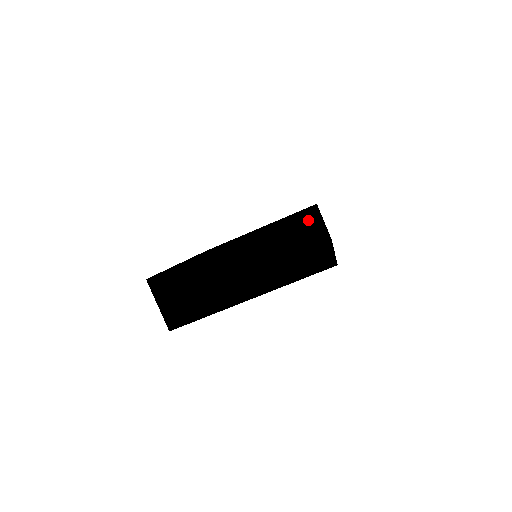
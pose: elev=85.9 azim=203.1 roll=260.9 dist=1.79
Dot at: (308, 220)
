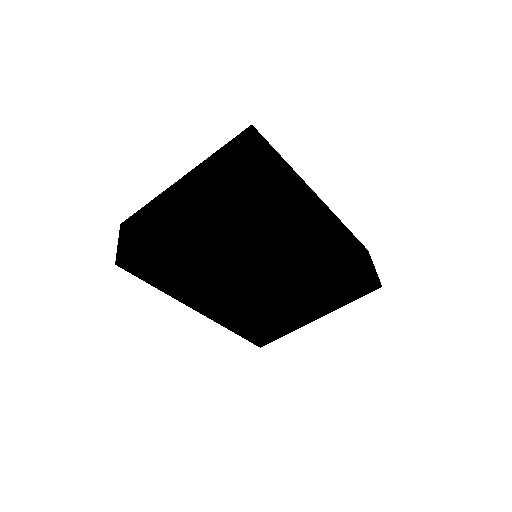
Dot at: (245, 135)
